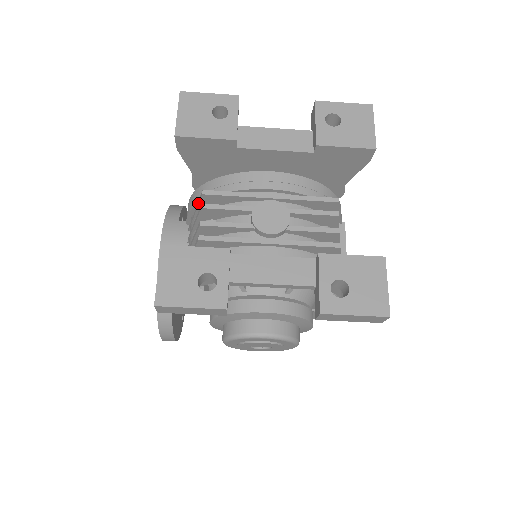
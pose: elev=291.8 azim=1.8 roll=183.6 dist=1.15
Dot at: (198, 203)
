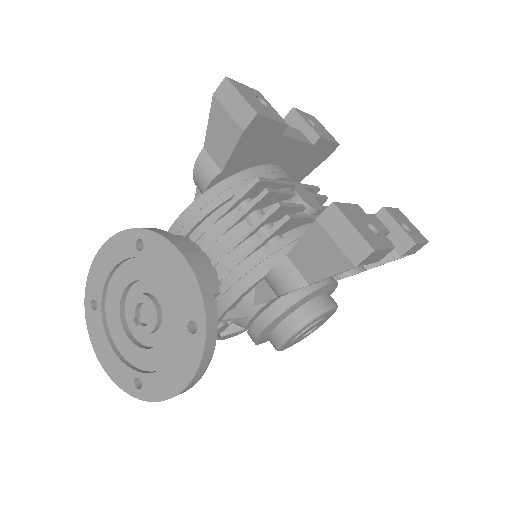
Dot at: (242, 195)
